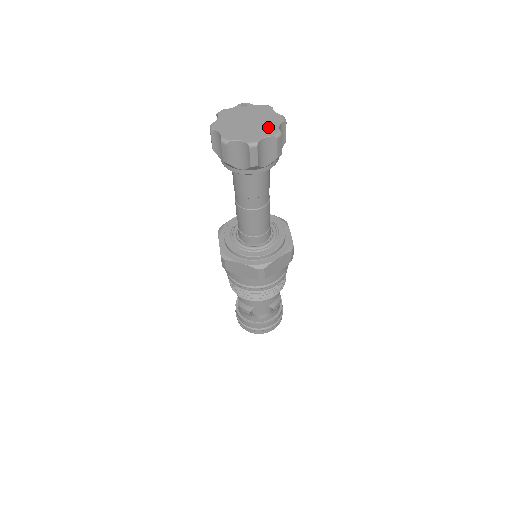
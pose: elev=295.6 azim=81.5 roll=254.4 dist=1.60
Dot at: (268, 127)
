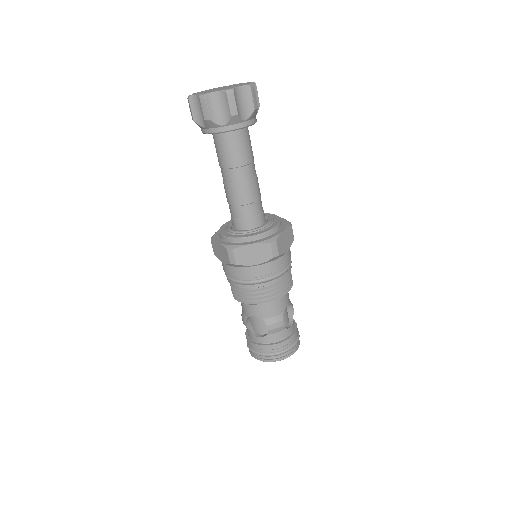
Dot at: occluded
